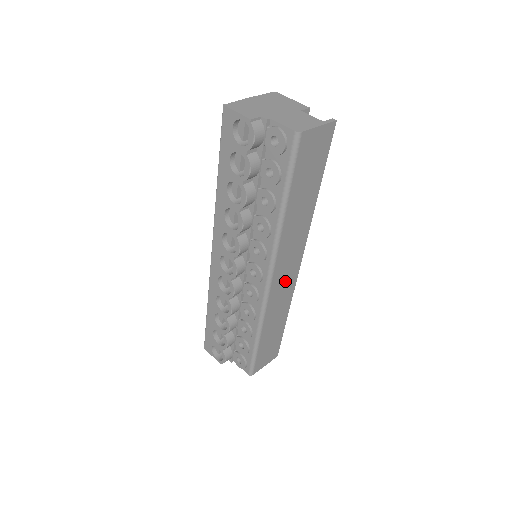
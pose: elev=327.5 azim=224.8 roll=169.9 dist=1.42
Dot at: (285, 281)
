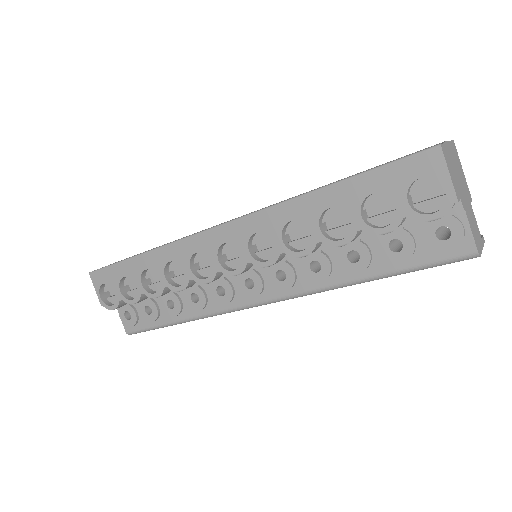
Dot at: occluded
